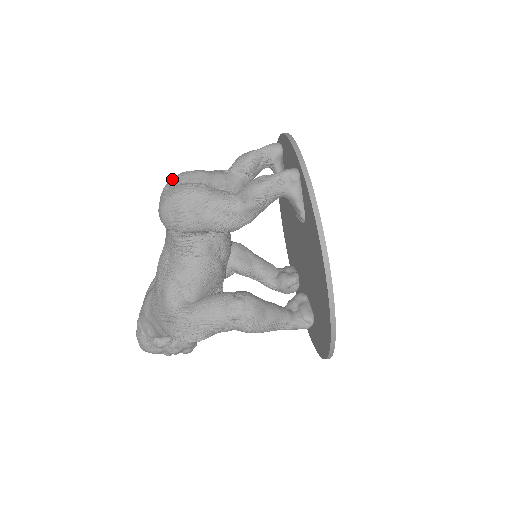
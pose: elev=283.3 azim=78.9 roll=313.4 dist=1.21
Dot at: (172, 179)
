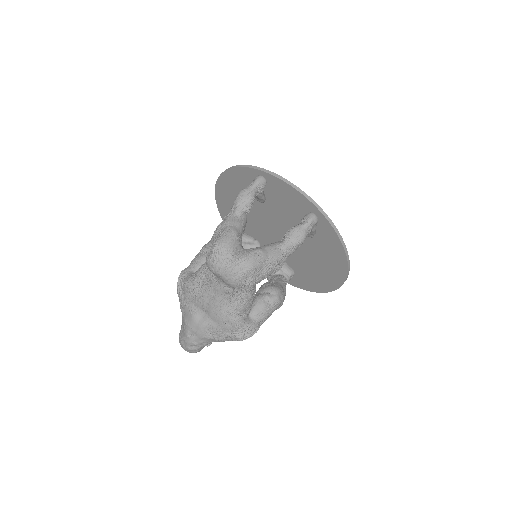
Dot at: (223, 252)
